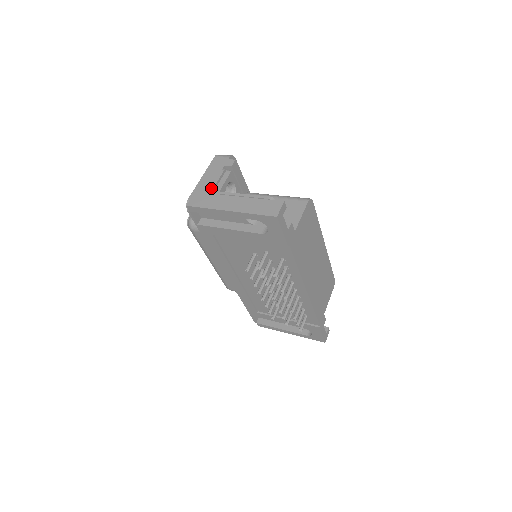
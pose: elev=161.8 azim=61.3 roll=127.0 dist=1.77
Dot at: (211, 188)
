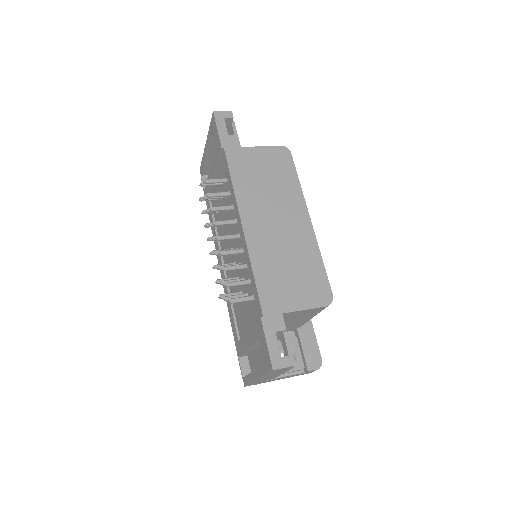
Dot at: occluded
